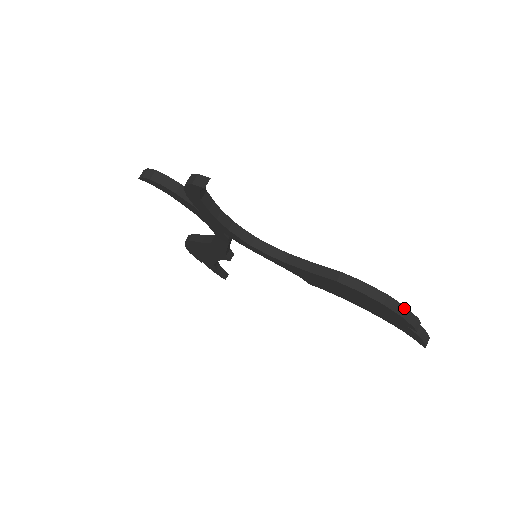
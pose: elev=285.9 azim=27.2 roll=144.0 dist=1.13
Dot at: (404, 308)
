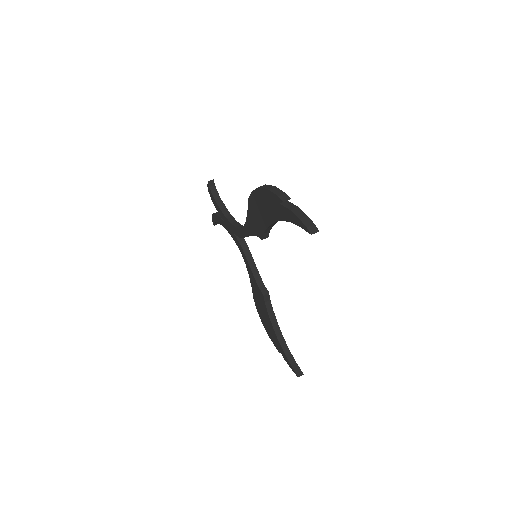
Dot at: (273, 187)
